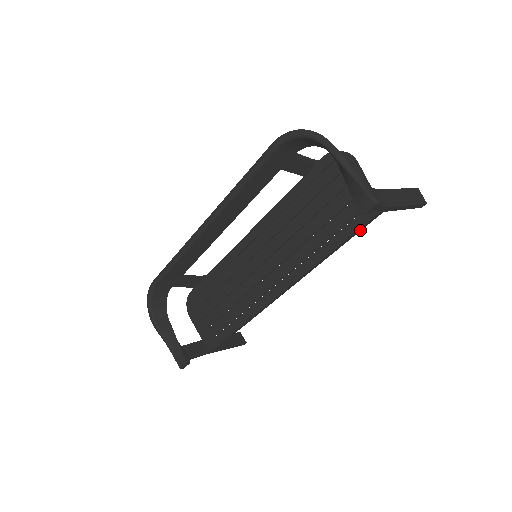
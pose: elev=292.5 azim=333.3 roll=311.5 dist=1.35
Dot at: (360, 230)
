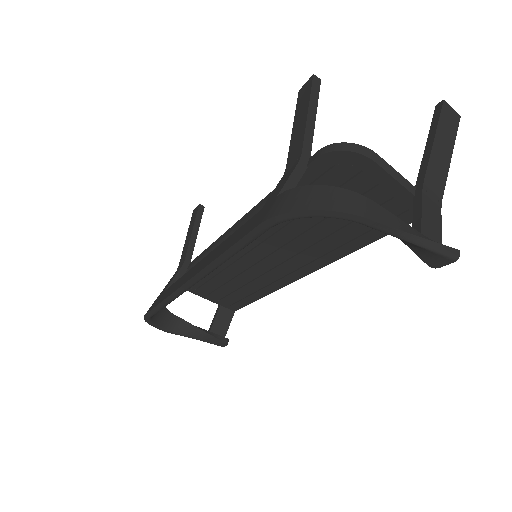
Dot at: occluded
